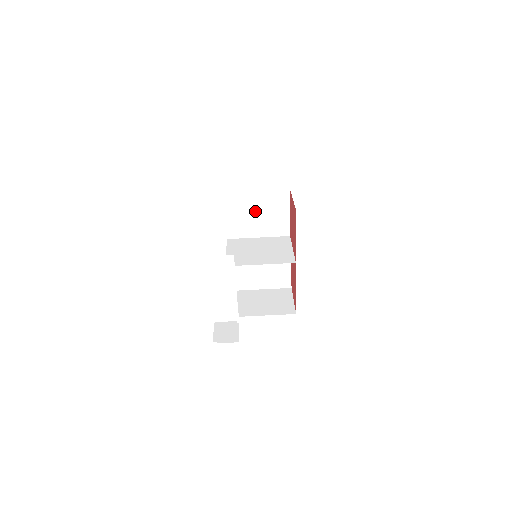
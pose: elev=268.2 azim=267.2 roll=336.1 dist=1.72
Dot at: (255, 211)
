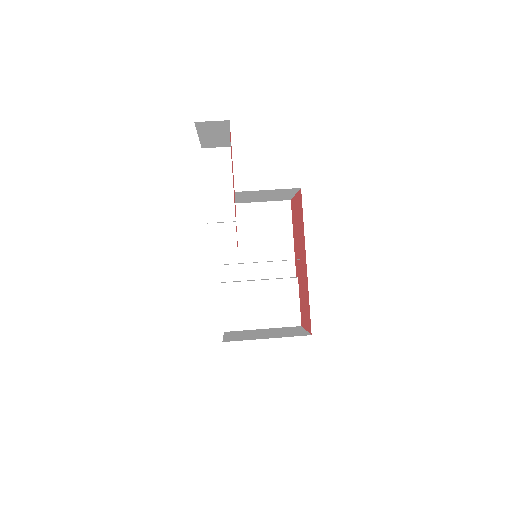
Dot at: (253, 229)
